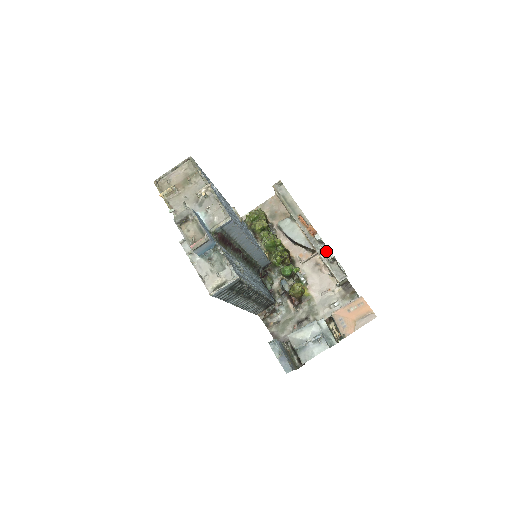
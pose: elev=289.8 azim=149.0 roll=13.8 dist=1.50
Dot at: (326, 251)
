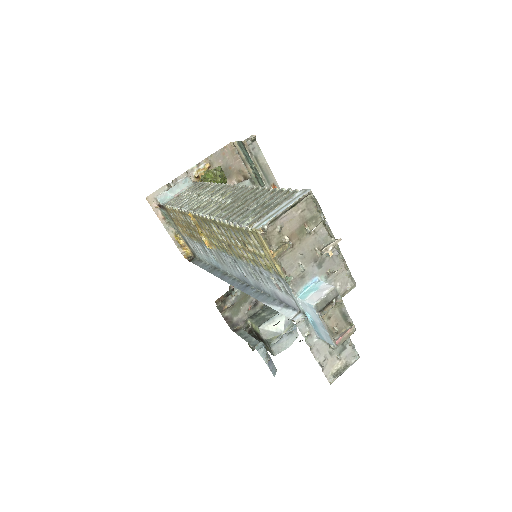
Dot at: occluded
